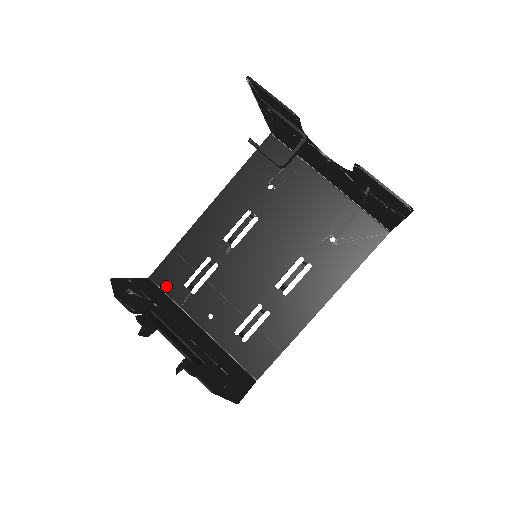
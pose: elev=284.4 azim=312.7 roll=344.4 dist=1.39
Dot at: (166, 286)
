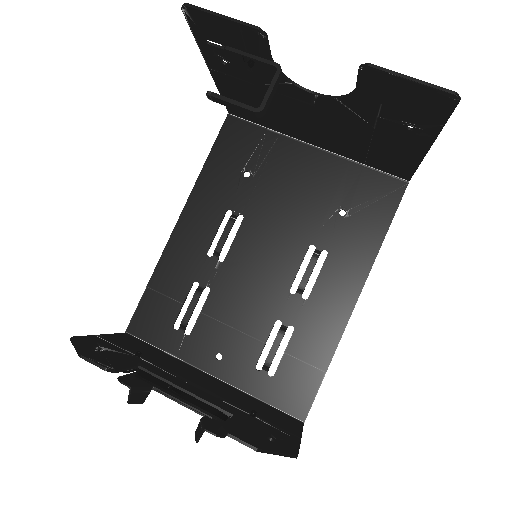
Dot at: (151, 336)
